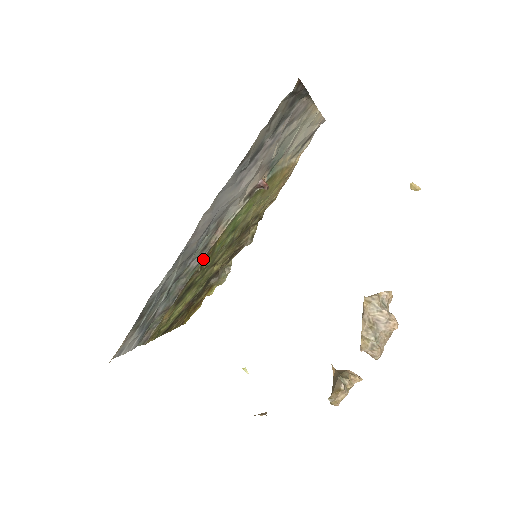
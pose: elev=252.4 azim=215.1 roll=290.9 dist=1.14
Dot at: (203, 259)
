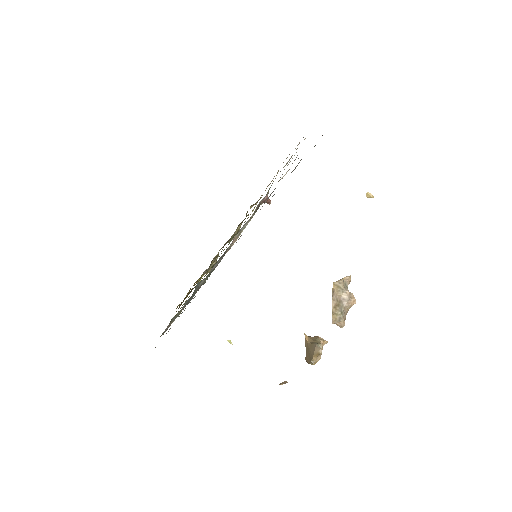
Dot at: occluded
